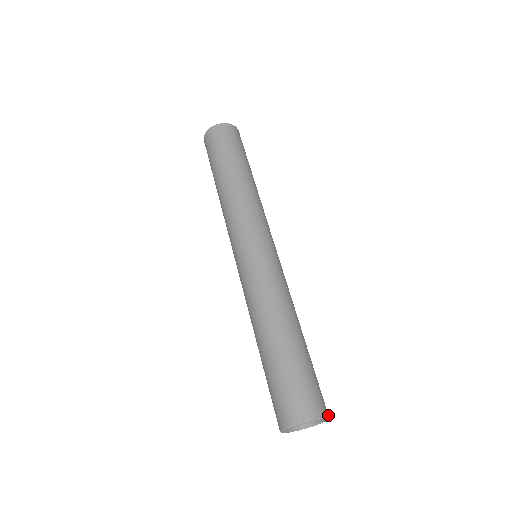
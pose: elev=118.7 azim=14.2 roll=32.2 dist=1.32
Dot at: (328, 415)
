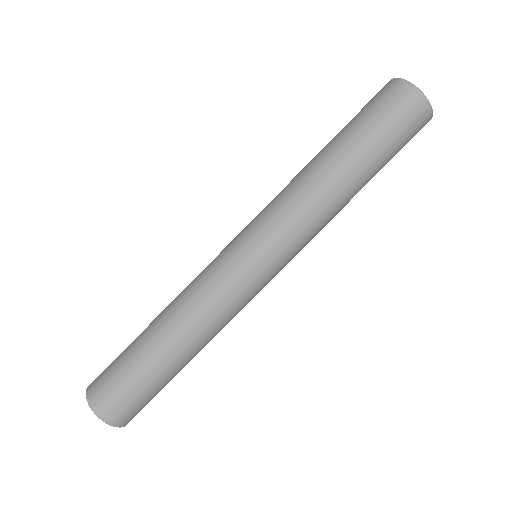
Dot at: occluded
